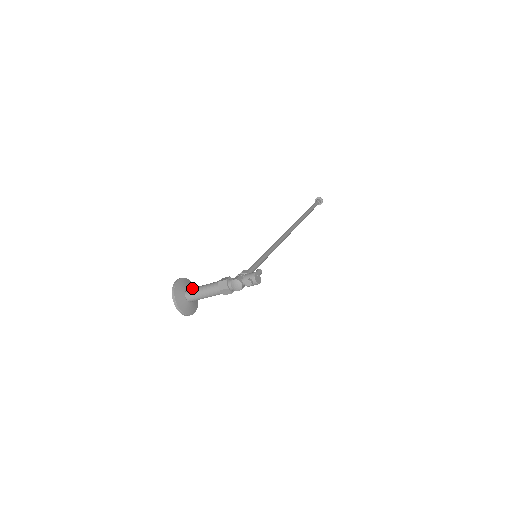
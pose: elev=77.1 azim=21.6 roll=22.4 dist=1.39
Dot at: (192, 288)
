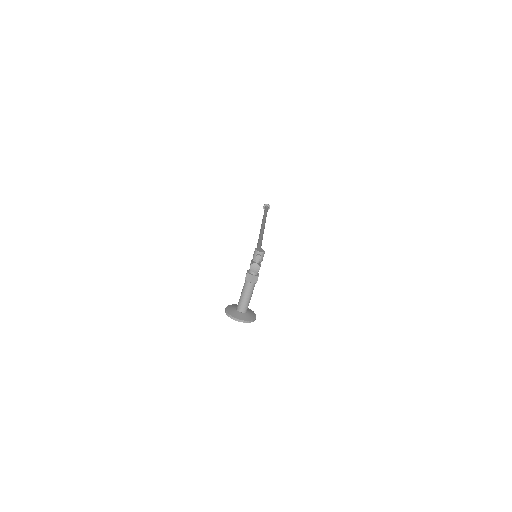
Dot at: (238, 303)
